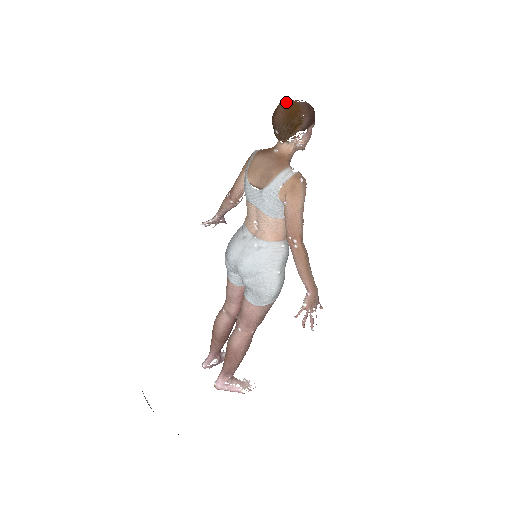
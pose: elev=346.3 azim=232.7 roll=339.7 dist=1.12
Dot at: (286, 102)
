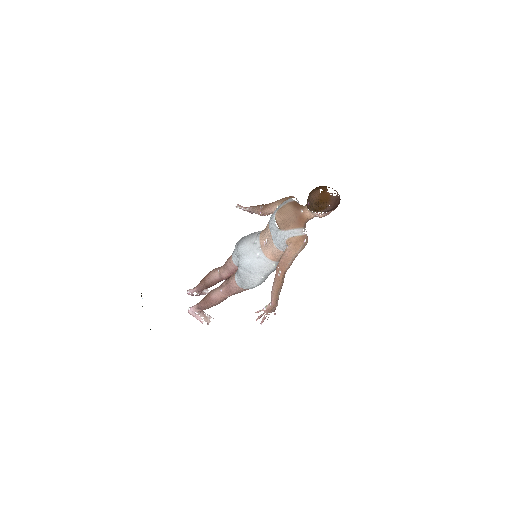
Dot at: (324, 190)
